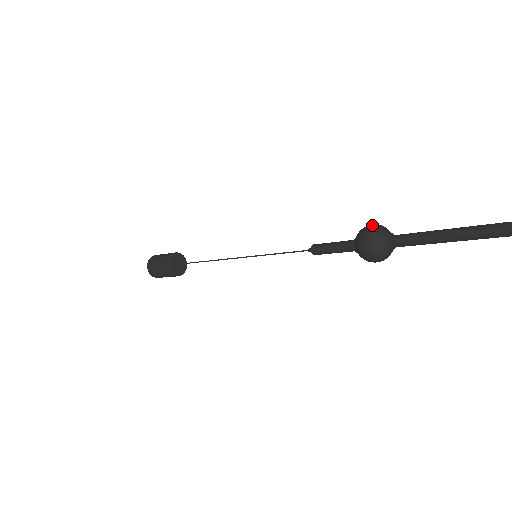
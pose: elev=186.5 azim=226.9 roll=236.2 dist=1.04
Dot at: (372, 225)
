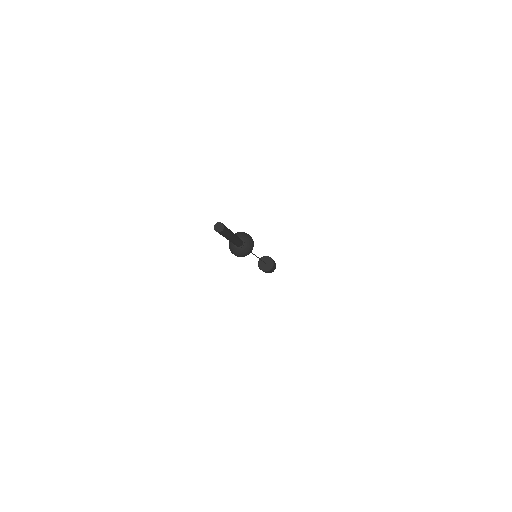
Dot at: occluded
